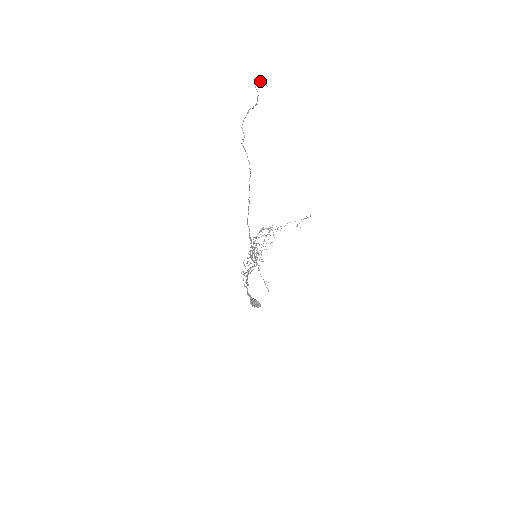
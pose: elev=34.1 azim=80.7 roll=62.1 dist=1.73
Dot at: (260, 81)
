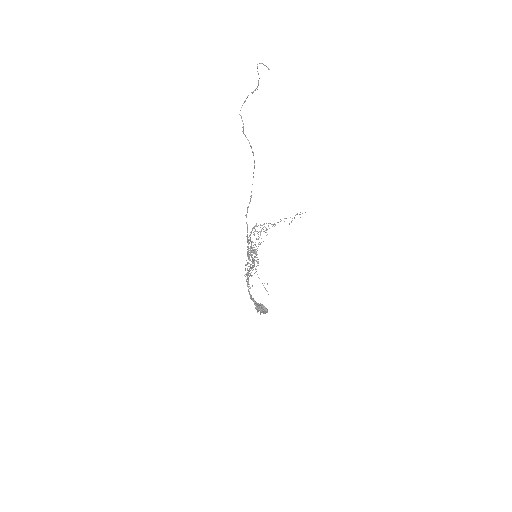
Dot at: (261, 63)
